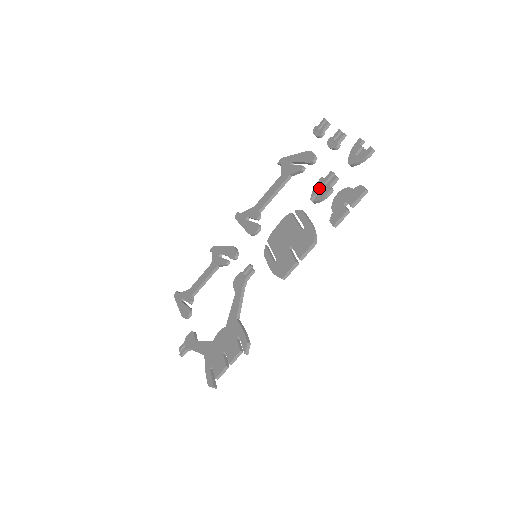
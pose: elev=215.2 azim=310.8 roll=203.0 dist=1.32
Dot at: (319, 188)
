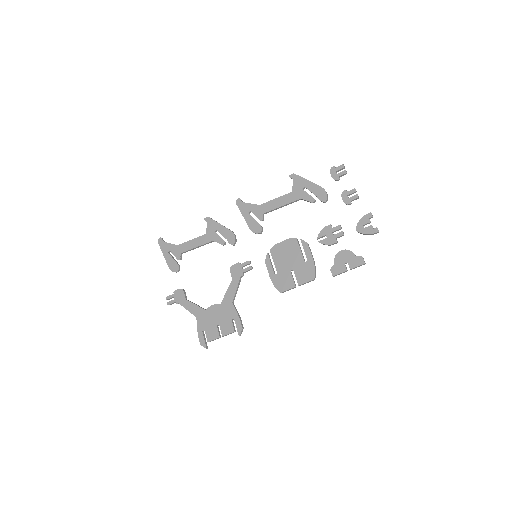
Dot at: (327, 234)
